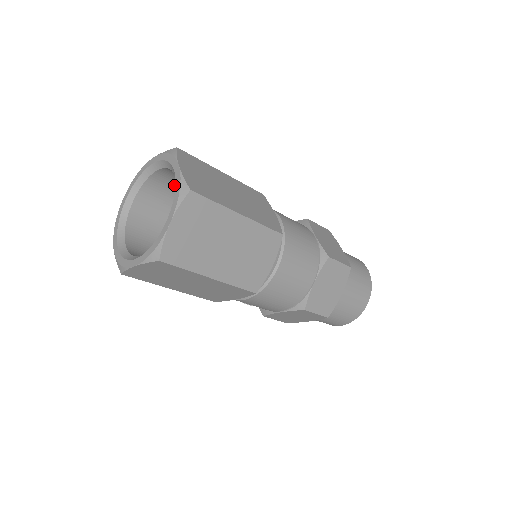
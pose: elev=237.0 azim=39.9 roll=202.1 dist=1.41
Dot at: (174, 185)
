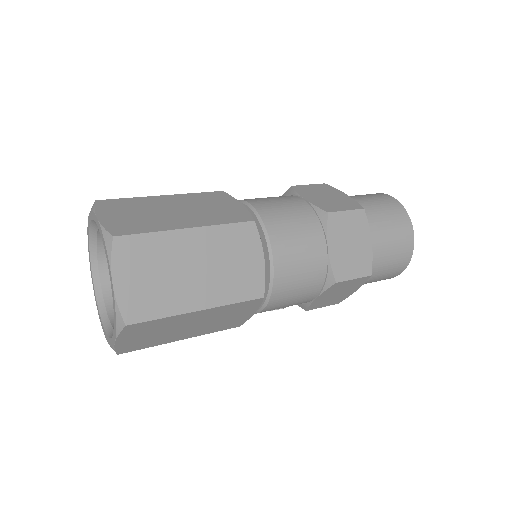
Dot at: occluded
